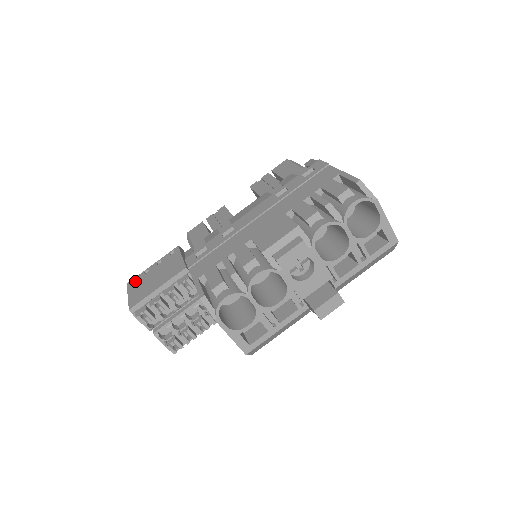
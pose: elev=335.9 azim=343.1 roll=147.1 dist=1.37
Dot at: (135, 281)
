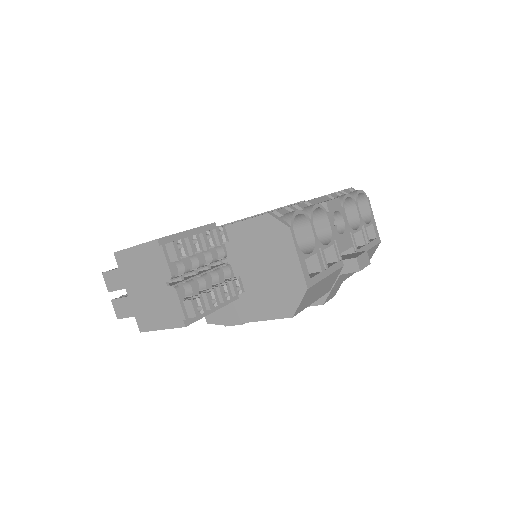
Dot at: occluded
